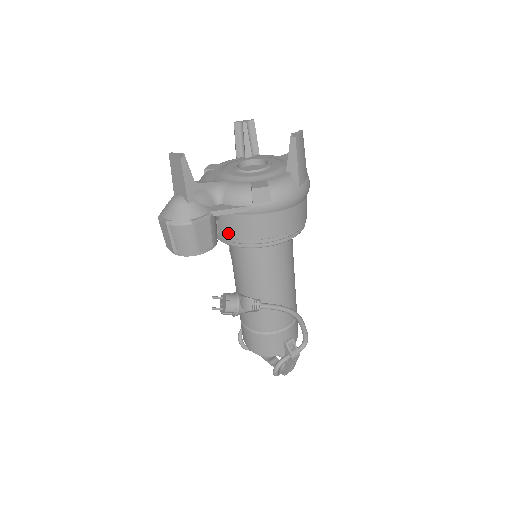
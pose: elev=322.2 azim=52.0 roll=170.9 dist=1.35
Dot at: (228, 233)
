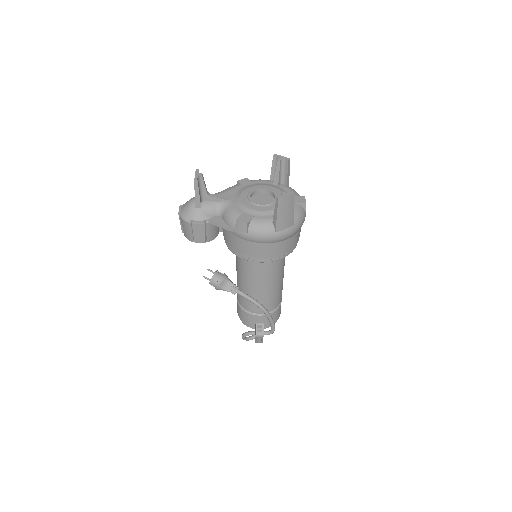
Dot at: (224, 236)
